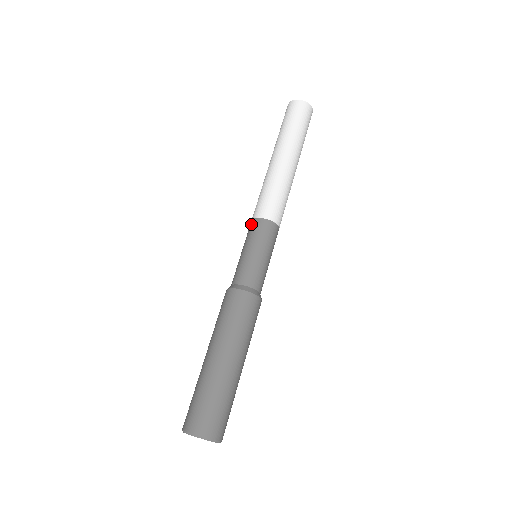
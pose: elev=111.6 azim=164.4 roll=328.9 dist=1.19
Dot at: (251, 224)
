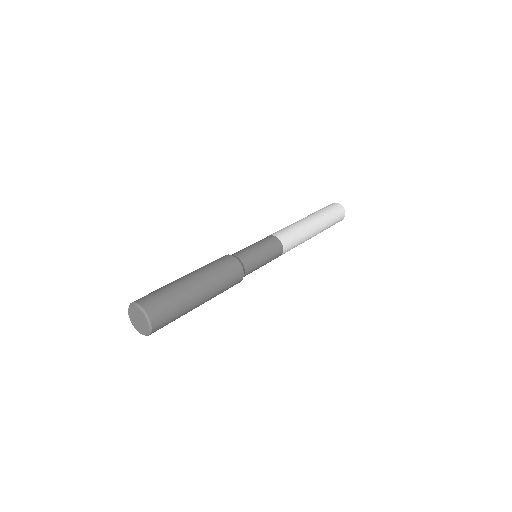
Dot at: occluded
